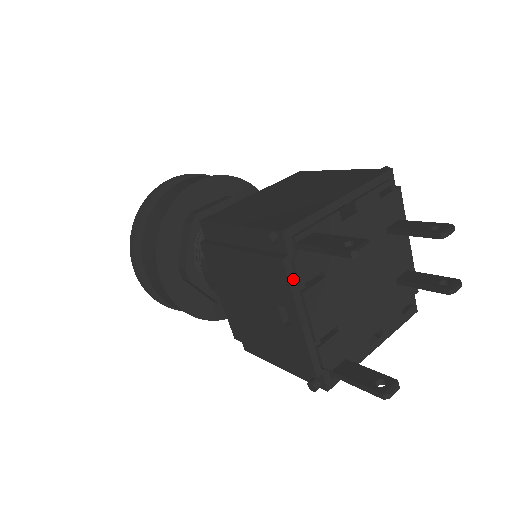
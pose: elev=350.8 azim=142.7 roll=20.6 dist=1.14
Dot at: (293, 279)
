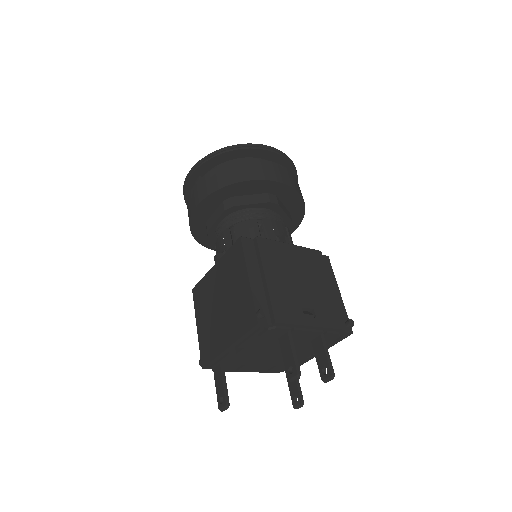
Dot at: (226, 370)
